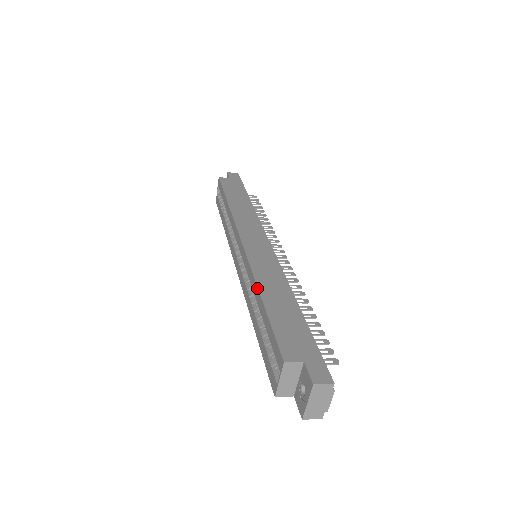
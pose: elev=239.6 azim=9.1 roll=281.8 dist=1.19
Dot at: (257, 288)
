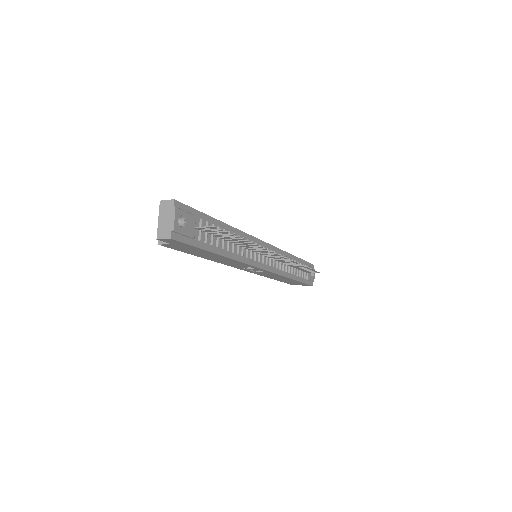
Dot at: occluded
